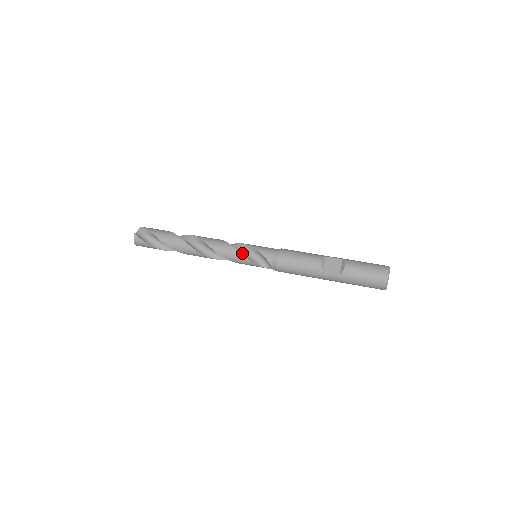
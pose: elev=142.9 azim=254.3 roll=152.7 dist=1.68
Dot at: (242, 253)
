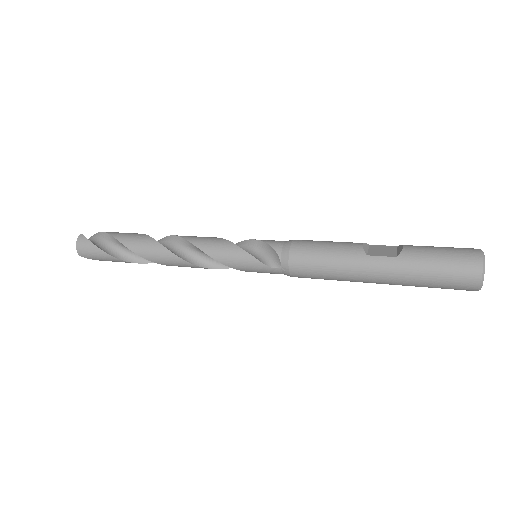
Dot at: occluded
